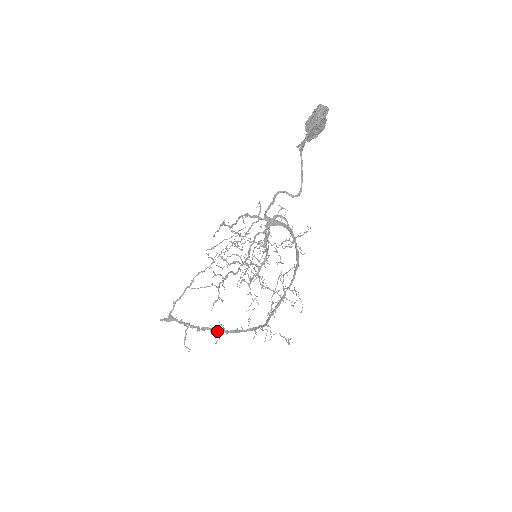
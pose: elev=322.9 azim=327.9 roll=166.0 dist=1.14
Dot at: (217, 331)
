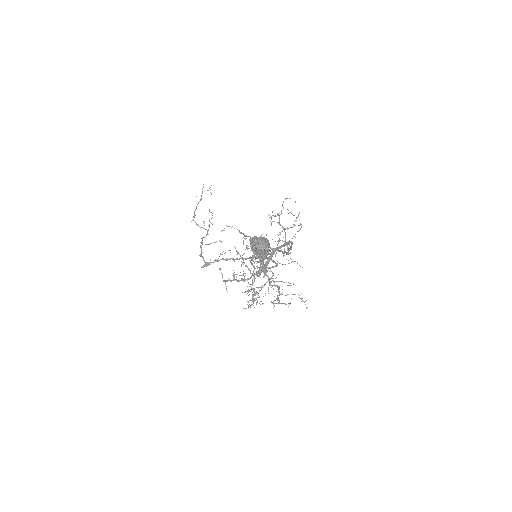
Dot at: occluded
